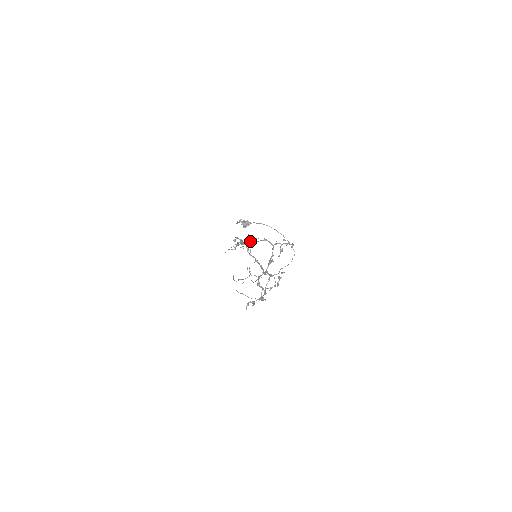
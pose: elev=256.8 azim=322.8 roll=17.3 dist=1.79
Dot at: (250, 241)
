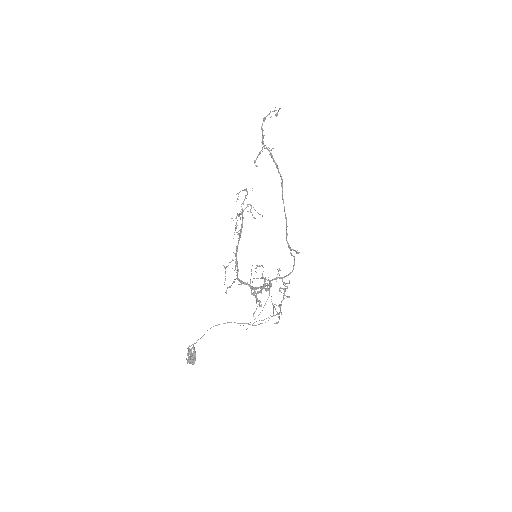
Dot at: (236, 259)
